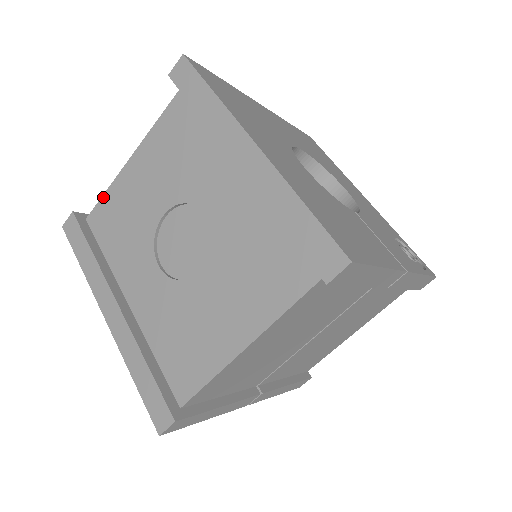
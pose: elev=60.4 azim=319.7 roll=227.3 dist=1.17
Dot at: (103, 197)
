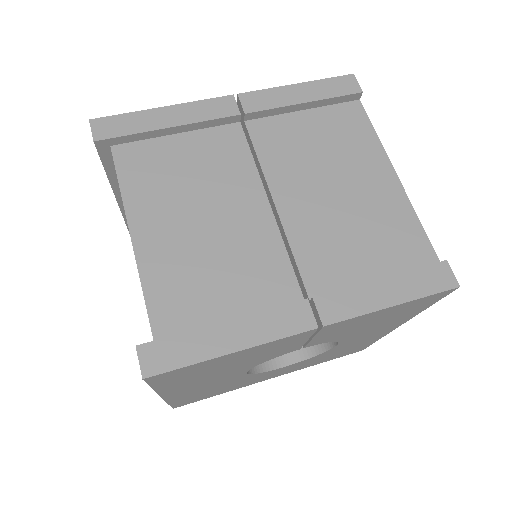
Dot at: occluded
